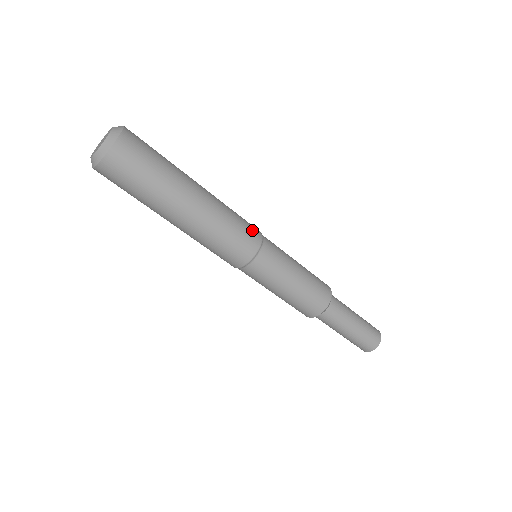
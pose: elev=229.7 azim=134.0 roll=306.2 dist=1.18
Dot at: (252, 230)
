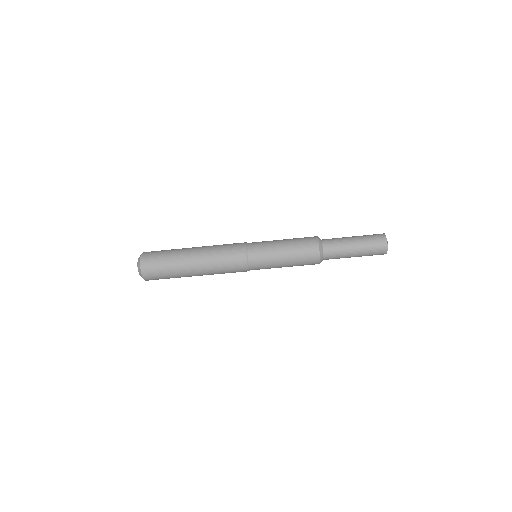
Dot at: (236, 248)
